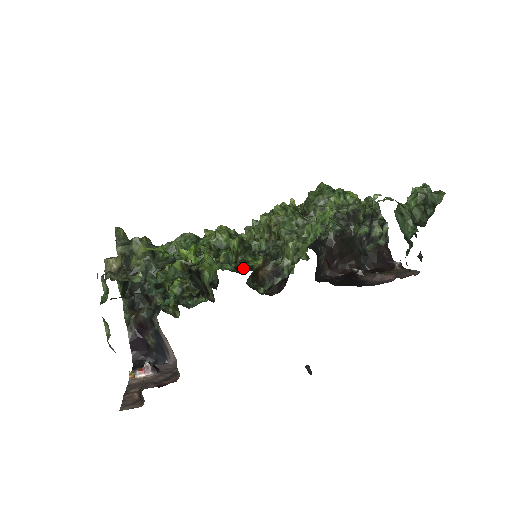
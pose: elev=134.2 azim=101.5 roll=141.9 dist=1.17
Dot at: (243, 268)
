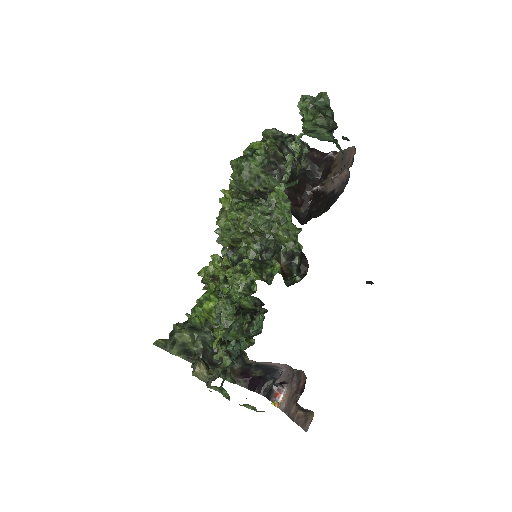
Dot at: occluded
